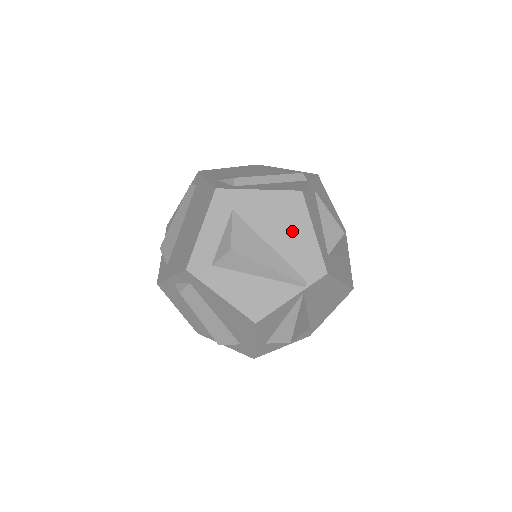
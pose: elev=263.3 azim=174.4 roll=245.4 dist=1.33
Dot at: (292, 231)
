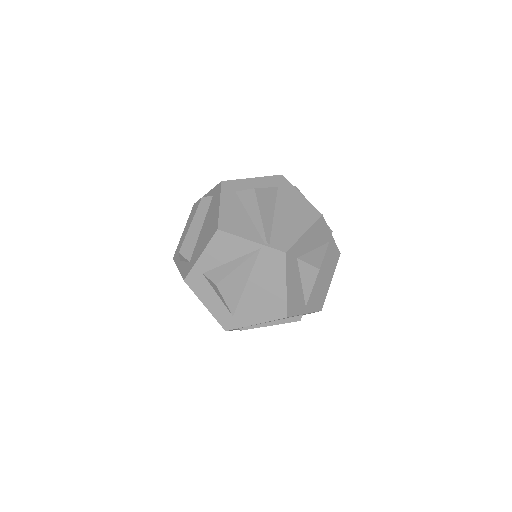
Dot at: (294, 221)
